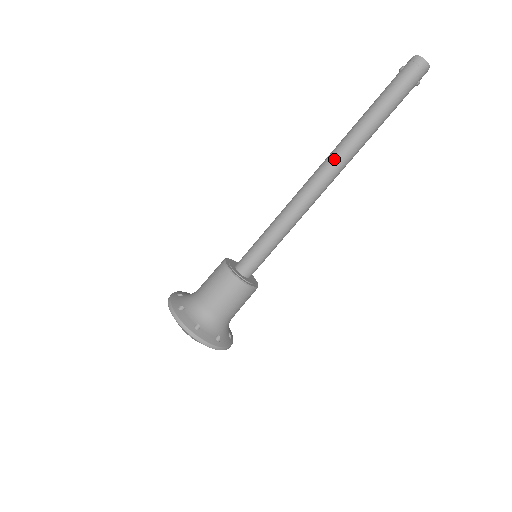
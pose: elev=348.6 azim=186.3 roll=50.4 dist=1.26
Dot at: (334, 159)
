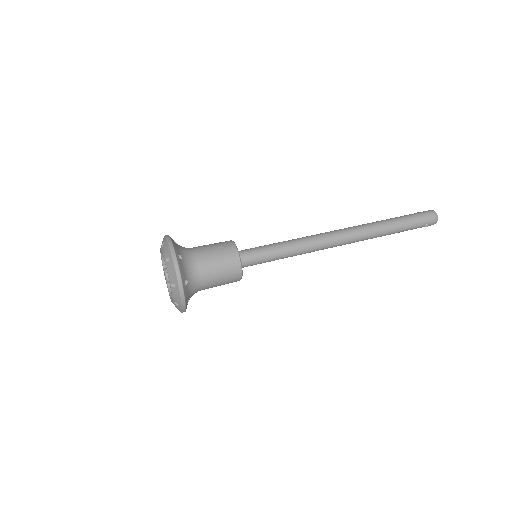
Dot at: (354, 228)
